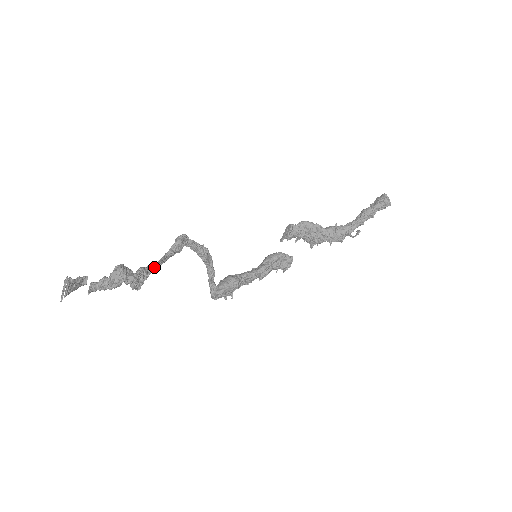
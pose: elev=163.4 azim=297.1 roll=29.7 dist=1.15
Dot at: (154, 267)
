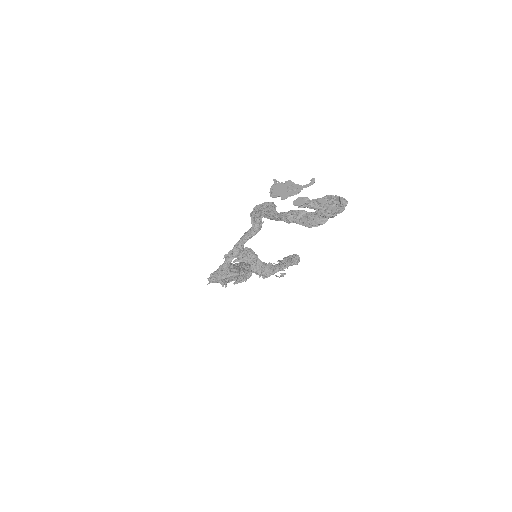
Dot at: occluded
